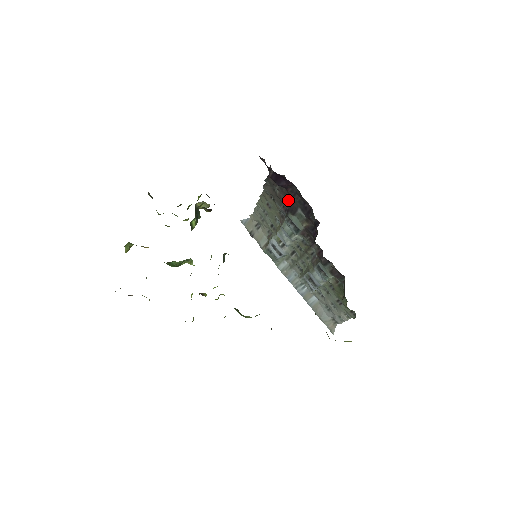
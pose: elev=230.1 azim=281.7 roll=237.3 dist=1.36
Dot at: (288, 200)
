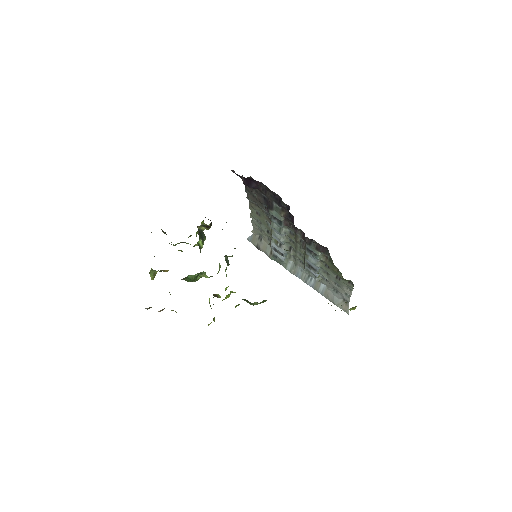
Dot at: (265, 199)
